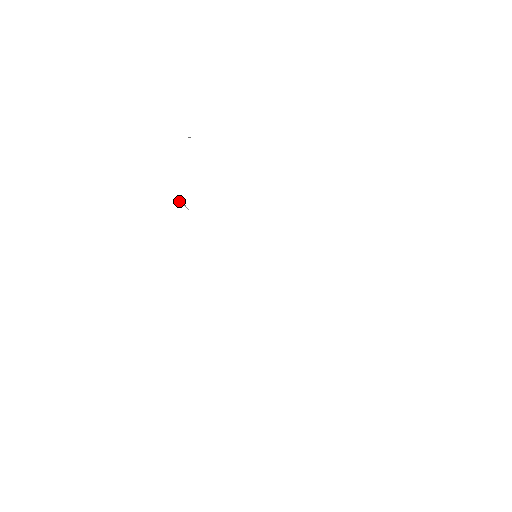
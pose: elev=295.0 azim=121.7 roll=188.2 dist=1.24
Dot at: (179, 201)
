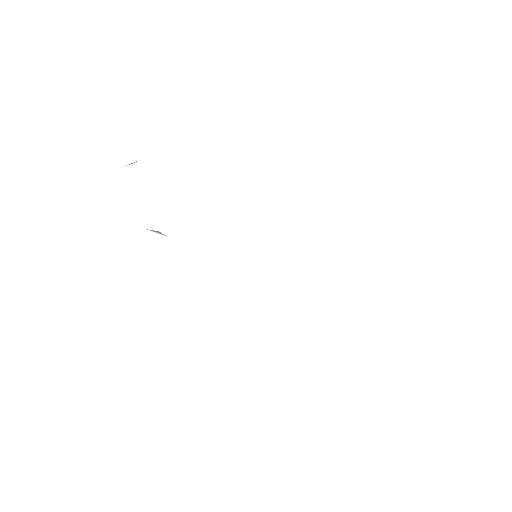
Dot at: (150, 230)
